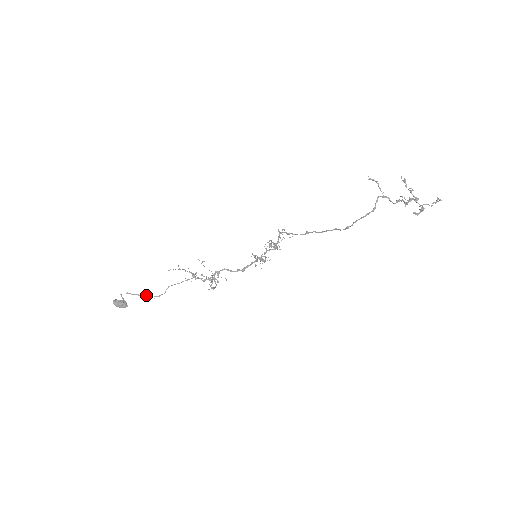
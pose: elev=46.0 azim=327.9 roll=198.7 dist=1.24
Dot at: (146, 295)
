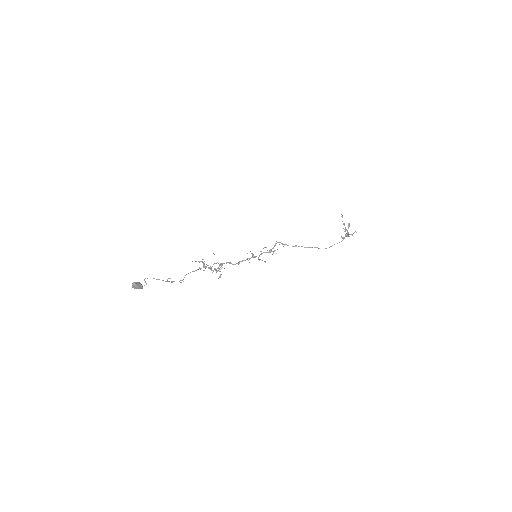
Dot at: (169, 281)
